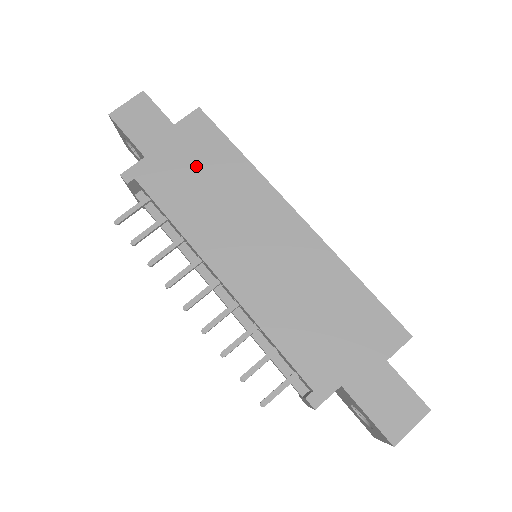
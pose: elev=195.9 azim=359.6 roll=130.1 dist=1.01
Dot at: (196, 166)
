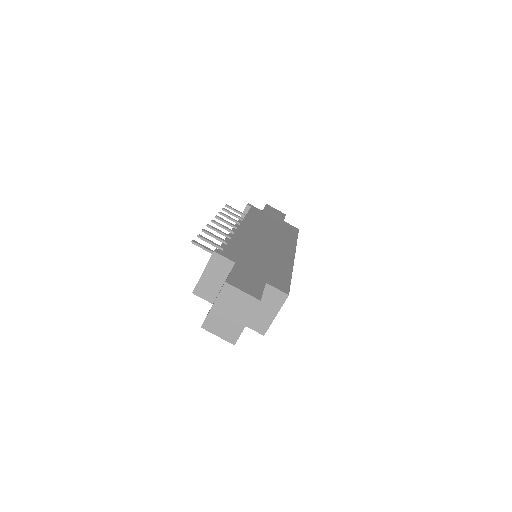
Dot at: (276, 225)
